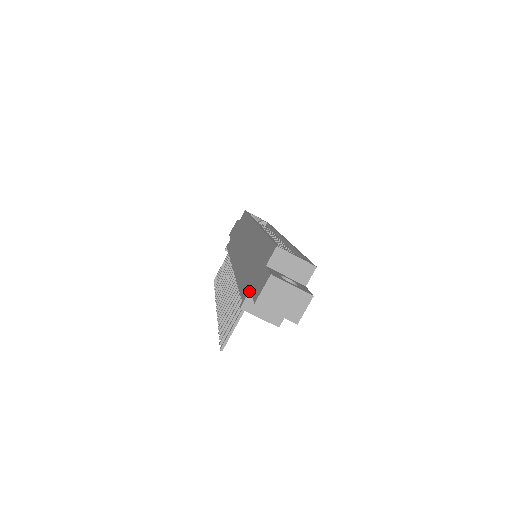
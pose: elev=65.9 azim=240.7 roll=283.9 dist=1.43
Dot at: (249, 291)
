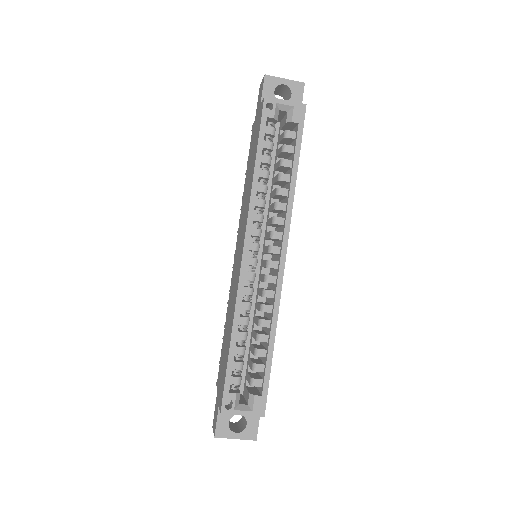
Dot at: (217, 389)
